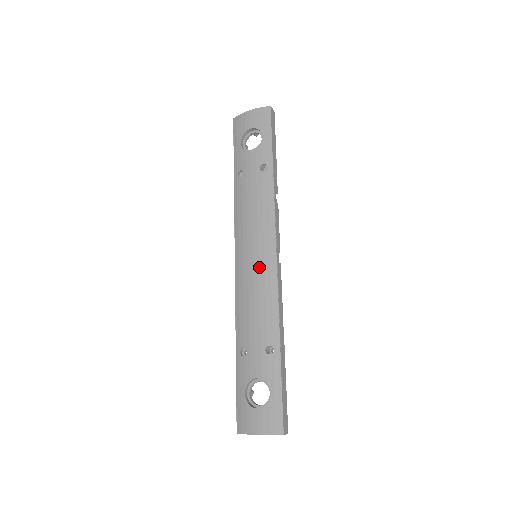
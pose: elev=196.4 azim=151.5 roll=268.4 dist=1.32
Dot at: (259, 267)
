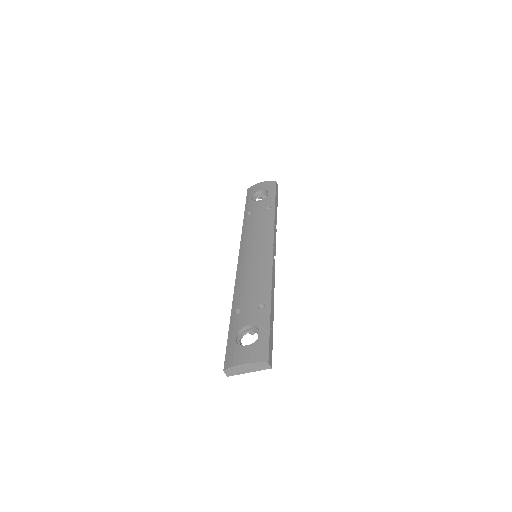
Dot at: (258, 259)
